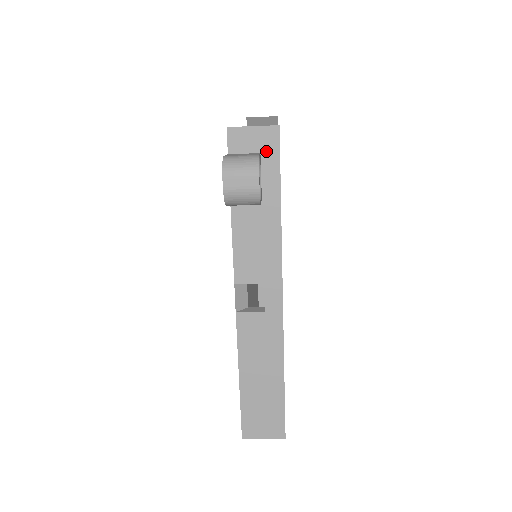
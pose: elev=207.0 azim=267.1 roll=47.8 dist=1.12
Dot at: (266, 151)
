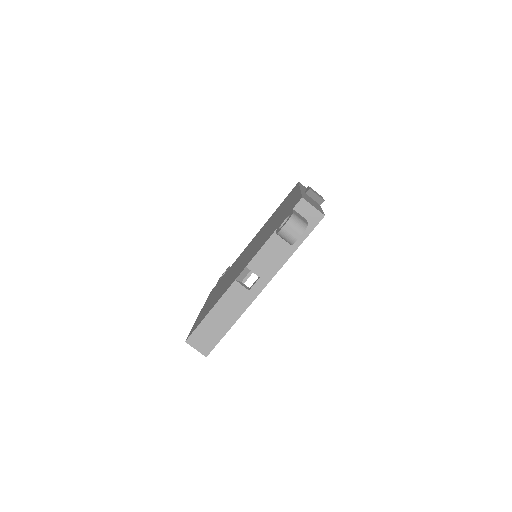
Dot at: (310, 221)
